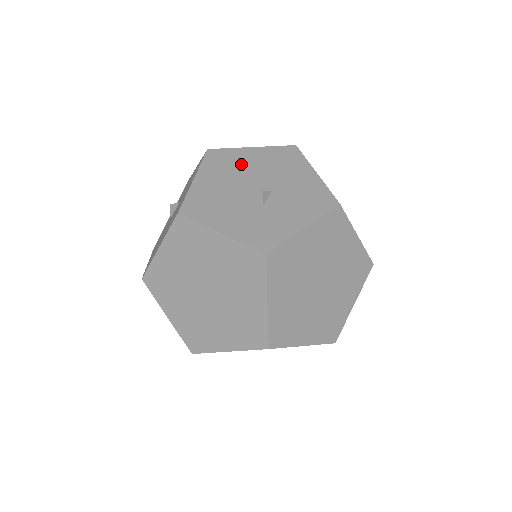
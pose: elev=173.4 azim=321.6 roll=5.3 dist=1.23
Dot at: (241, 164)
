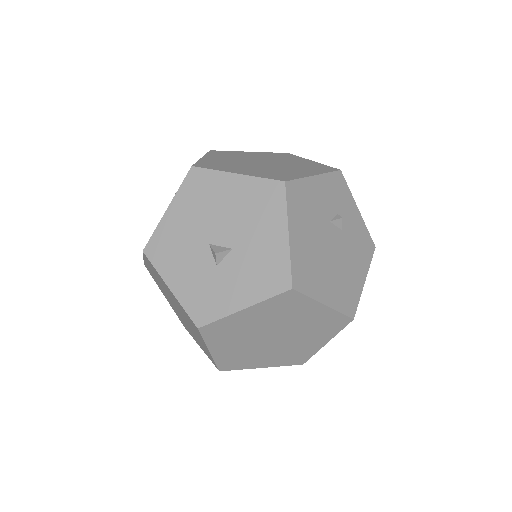
Dot at: (216, 199)
